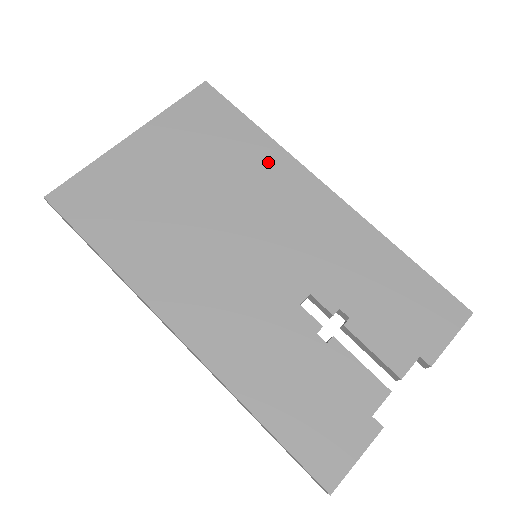
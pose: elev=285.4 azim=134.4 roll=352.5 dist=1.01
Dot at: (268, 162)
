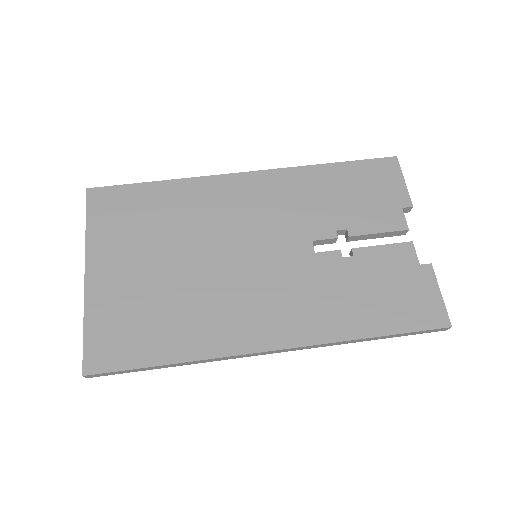
Dot at: (192, 195)
